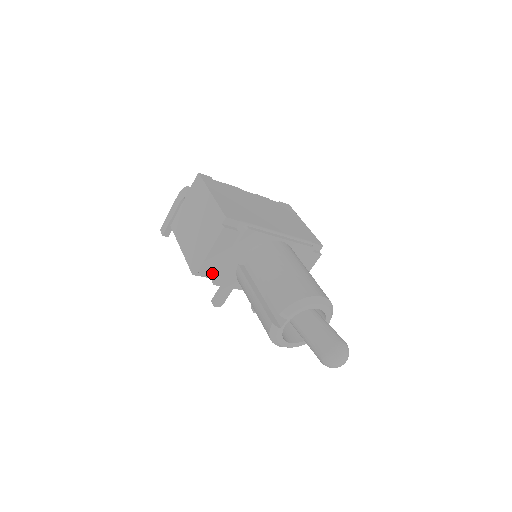
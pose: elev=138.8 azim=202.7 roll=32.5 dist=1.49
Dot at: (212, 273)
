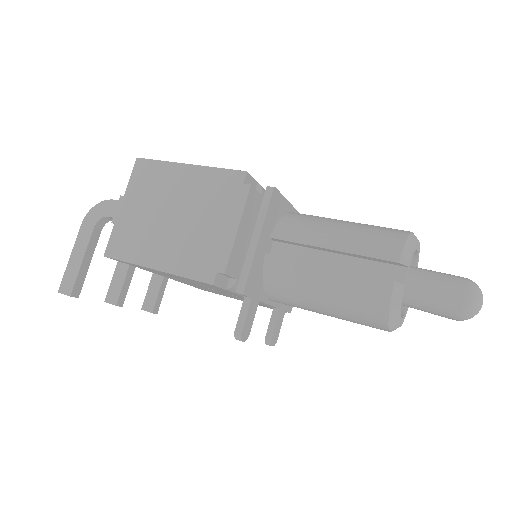
Dot at: (237, 276)
